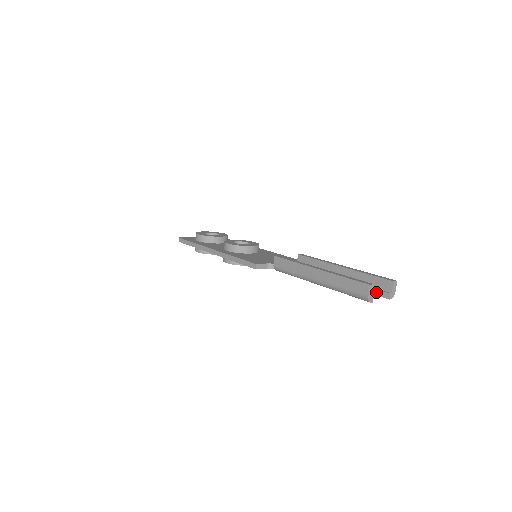
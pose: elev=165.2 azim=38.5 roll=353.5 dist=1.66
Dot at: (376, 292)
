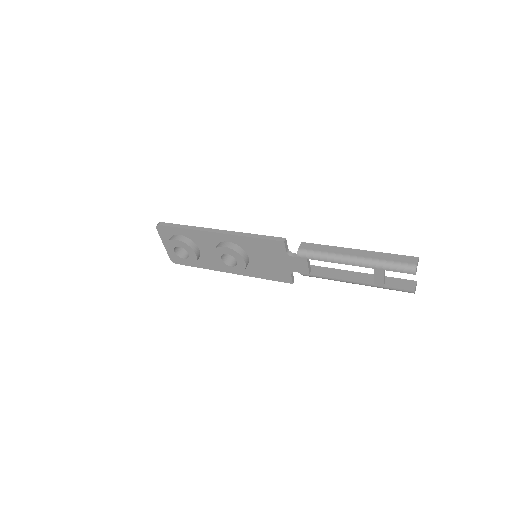
Dot at: (400, 286)
